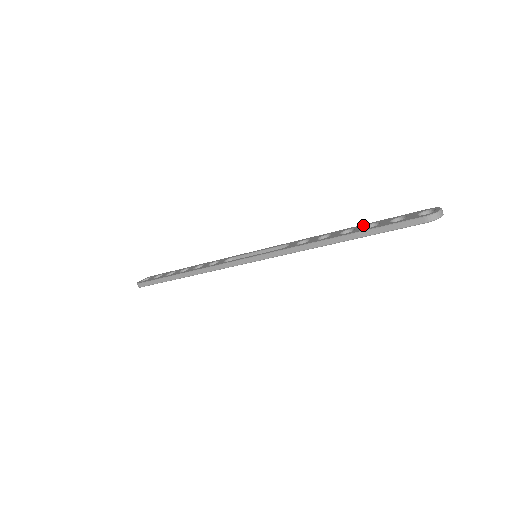
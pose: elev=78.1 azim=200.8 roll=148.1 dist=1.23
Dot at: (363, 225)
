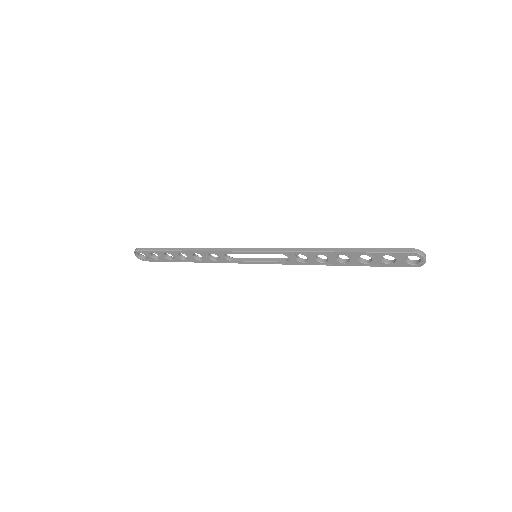
Dot at: occluded
